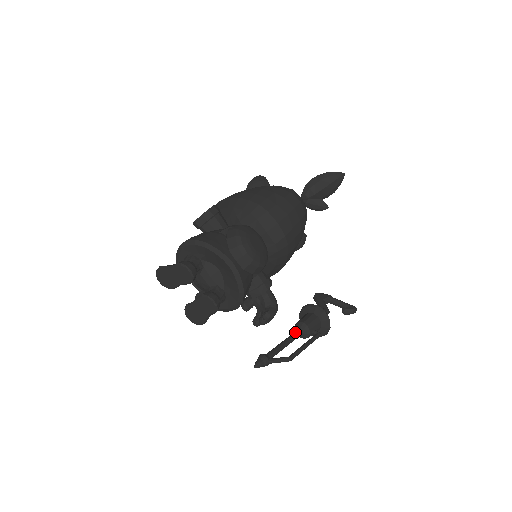
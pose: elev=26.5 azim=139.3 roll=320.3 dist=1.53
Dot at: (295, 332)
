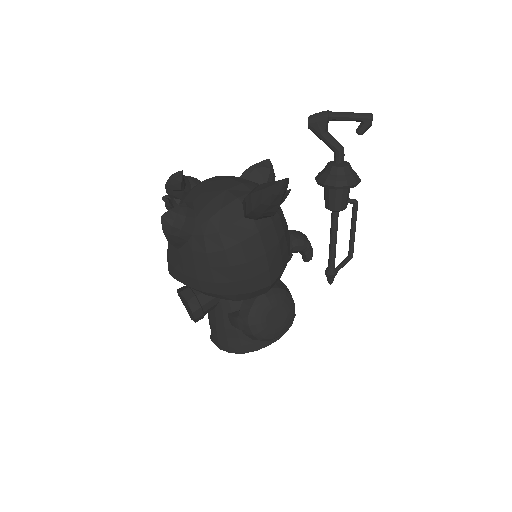
Dot at: (333, 221)
